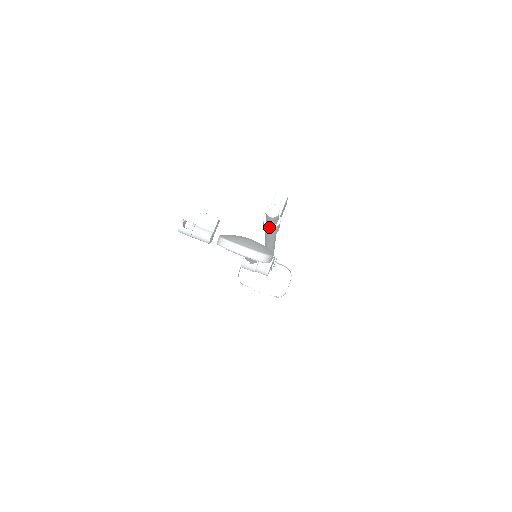
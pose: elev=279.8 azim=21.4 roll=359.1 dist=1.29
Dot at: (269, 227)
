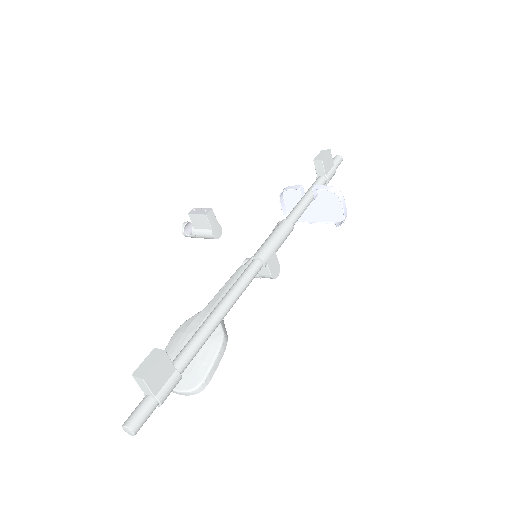
Dot at: occluded
